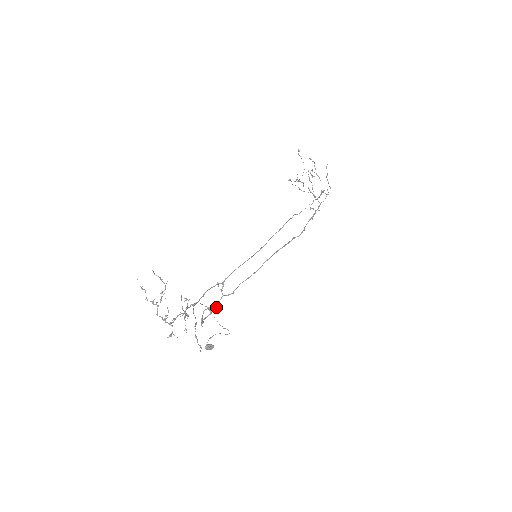
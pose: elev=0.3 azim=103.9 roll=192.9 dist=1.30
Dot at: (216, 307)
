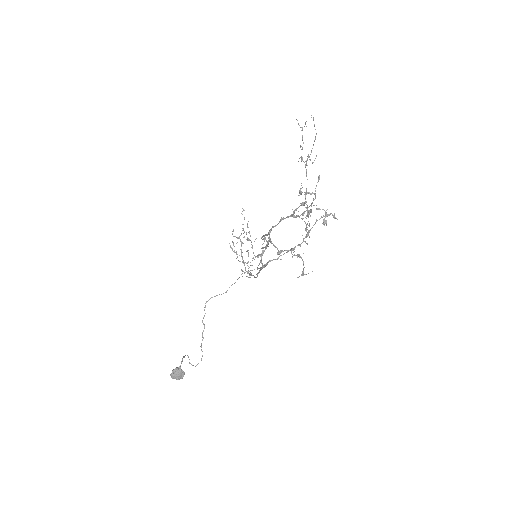
Dot at: (225, 292)
